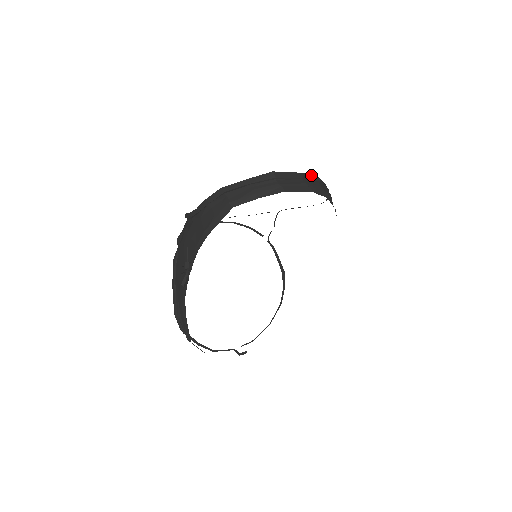
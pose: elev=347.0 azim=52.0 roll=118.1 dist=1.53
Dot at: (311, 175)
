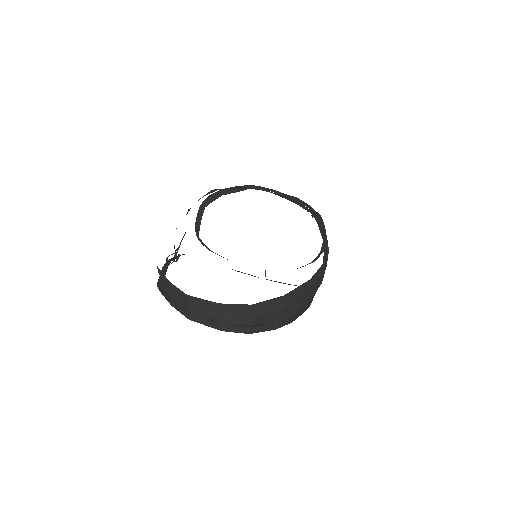
Dot at: (239, 305)
